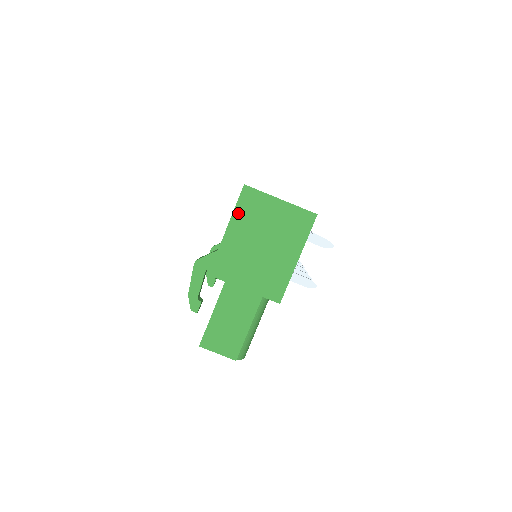
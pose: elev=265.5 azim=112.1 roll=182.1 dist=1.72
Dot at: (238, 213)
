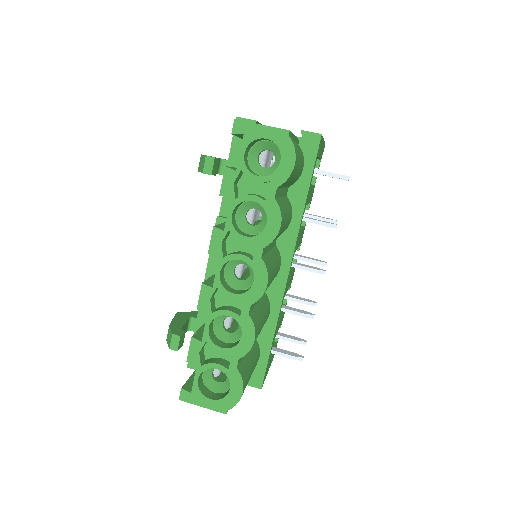
Dot at: occluded
